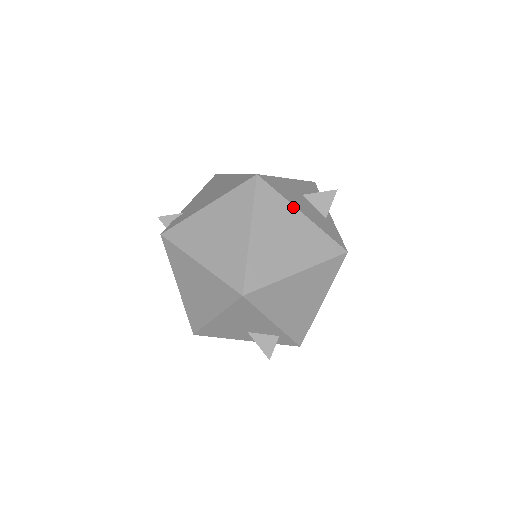
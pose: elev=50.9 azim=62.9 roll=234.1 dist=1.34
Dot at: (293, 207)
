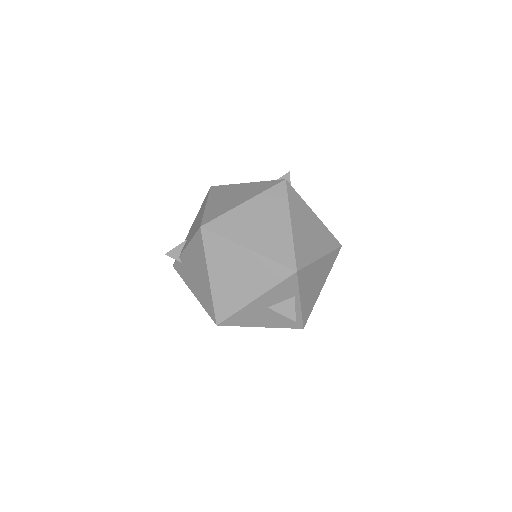
Dot at: occluded
